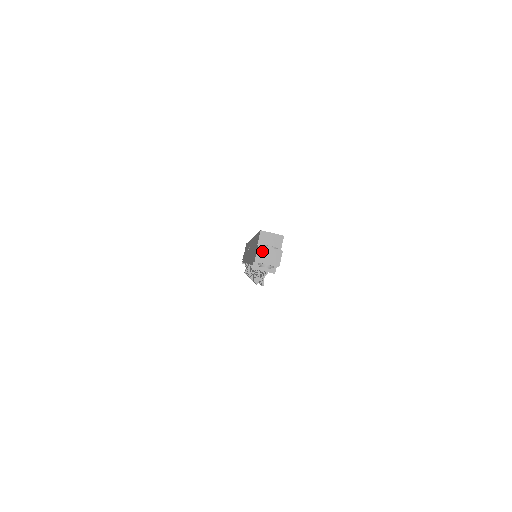
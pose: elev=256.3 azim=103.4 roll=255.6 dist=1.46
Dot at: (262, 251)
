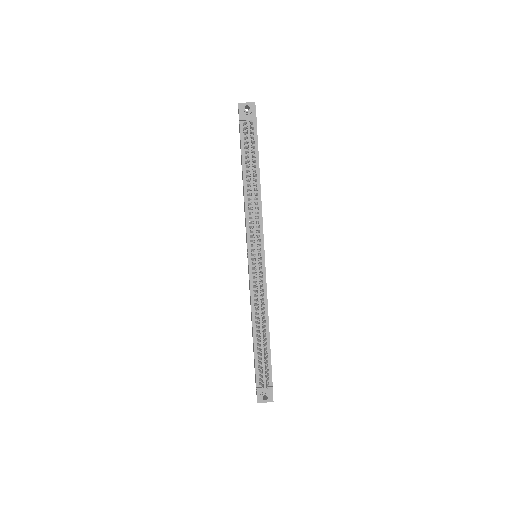
Dot at: occluded
